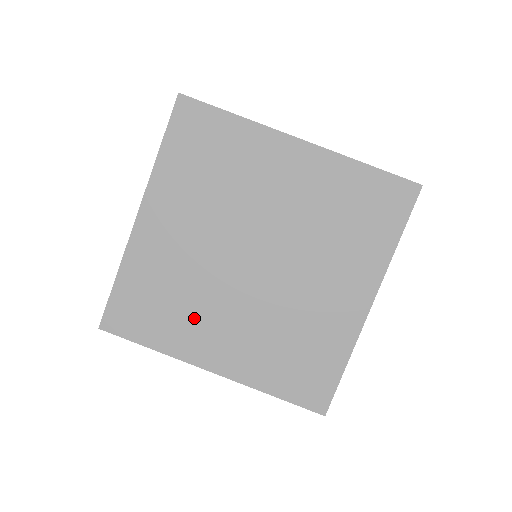
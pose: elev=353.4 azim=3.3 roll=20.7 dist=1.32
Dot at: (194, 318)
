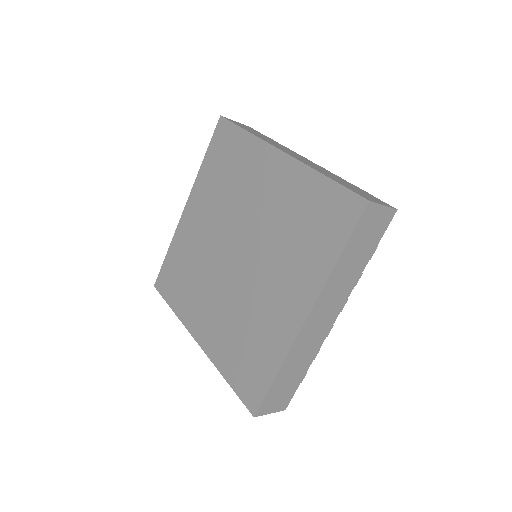
Dot at: (196, 293)
